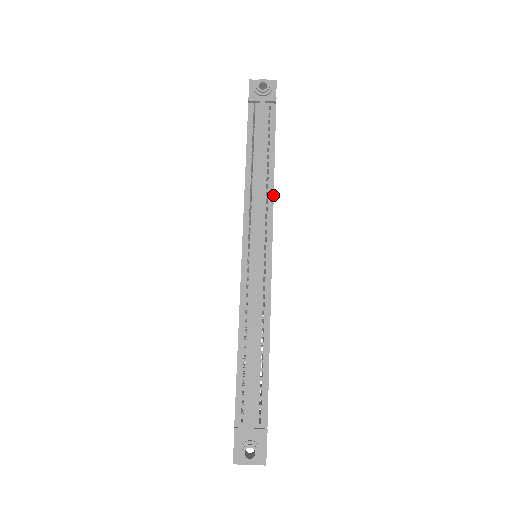
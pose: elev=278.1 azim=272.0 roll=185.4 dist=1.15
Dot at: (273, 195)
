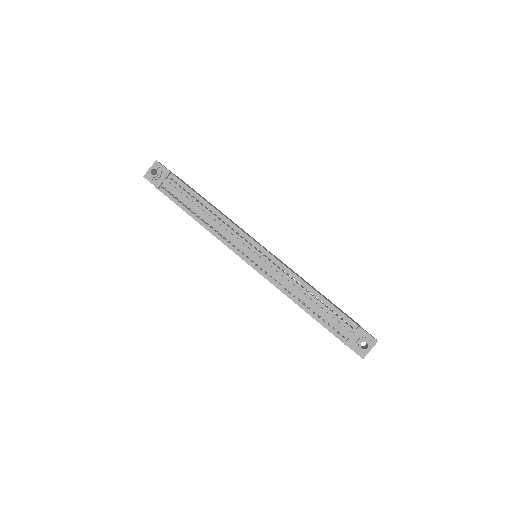
Dot at: (227, 219)
